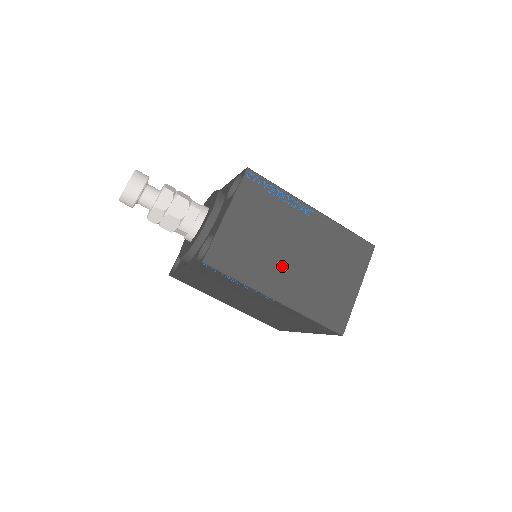
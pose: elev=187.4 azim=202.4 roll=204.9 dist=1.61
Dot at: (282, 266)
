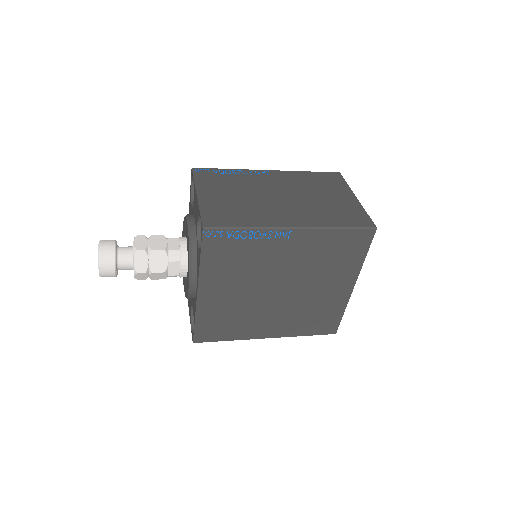
Dot at: (276, 207)
